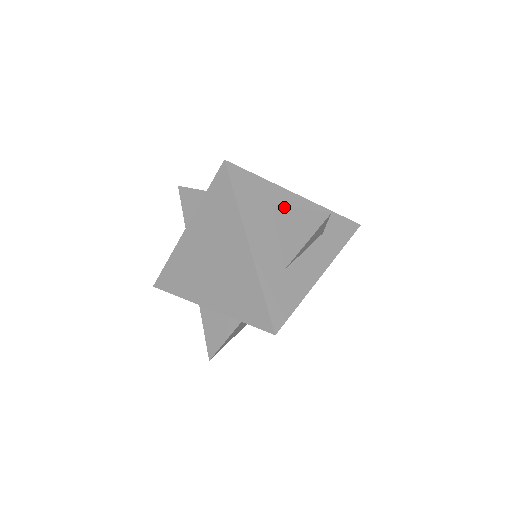
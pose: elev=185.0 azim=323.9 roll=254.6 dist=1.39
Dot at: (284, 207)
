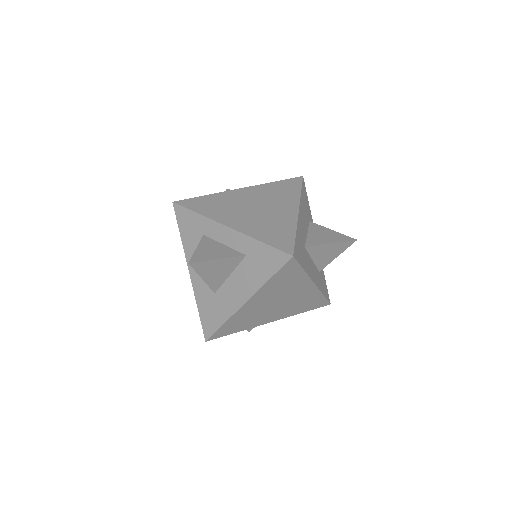
Dot at: (319, 225)
